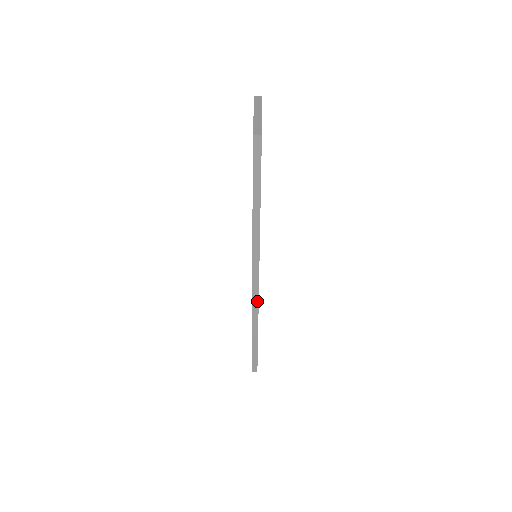
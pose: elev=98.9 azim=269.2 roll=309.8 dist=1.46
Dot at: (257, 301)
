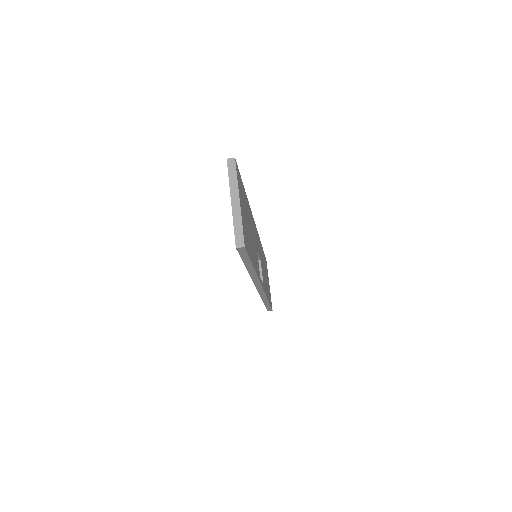
Dot at: (264, 294)
